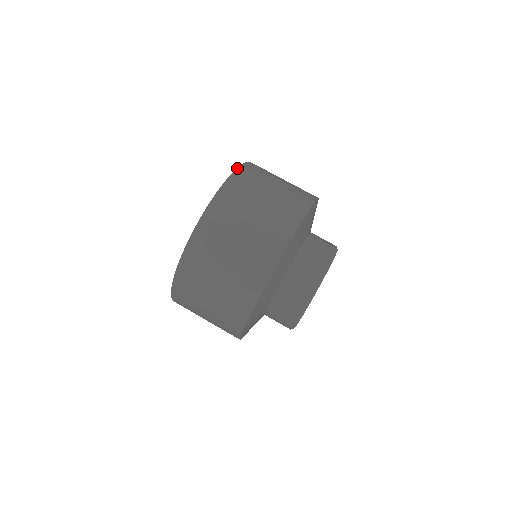
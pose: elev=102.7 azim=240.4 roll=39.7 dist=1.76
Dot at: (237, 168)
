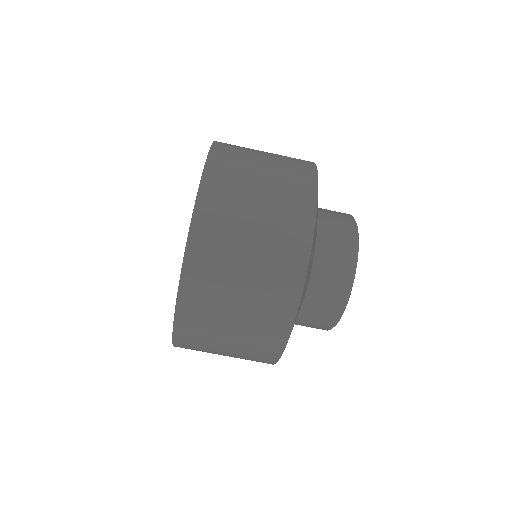
Dot at: (189, 231)
